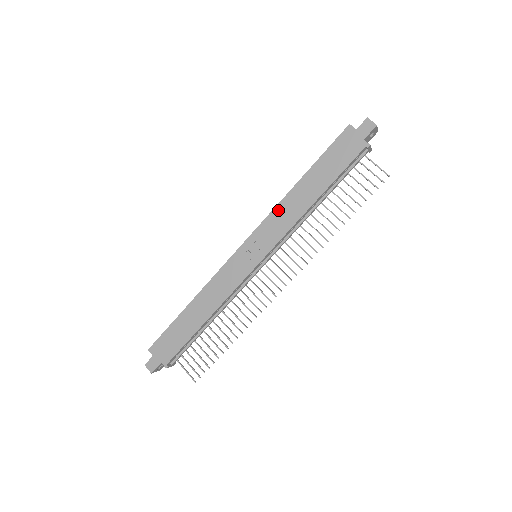
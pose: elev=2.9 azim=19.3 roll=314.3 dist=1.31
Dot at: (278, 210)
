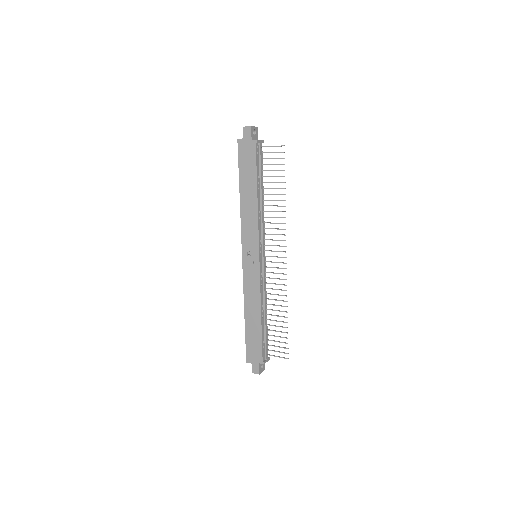
Dot at: (243, 220)
